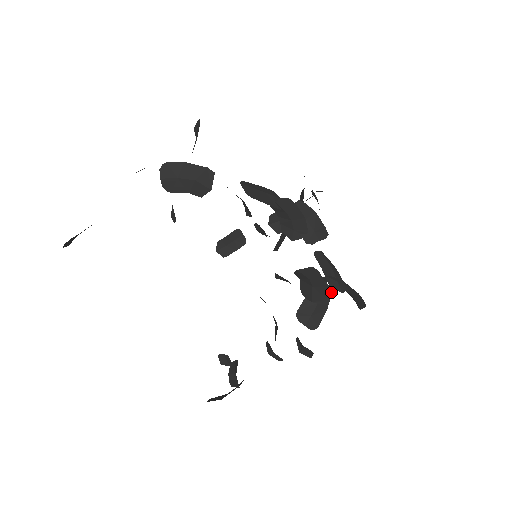
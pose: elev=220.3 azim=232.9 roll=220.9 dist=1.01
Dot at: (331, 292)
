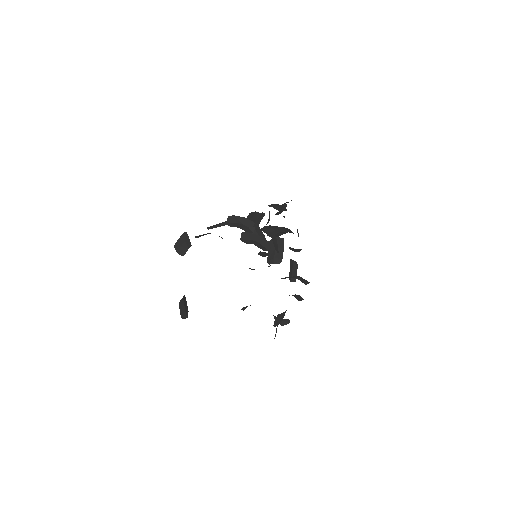
Dot at: (283, 239)
